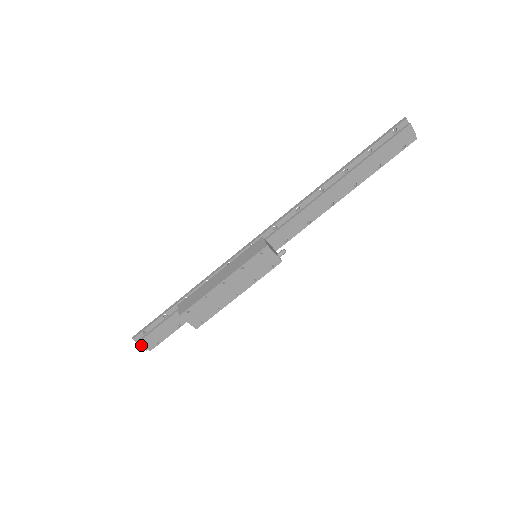
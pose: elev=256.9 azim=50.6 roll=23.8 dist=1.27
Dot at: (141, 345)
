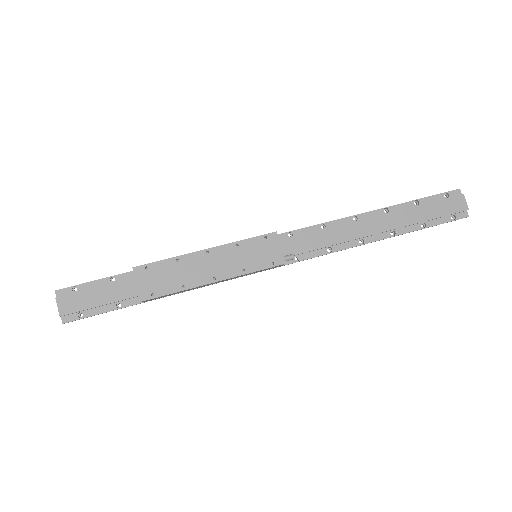
Dot at: (59, 304)
